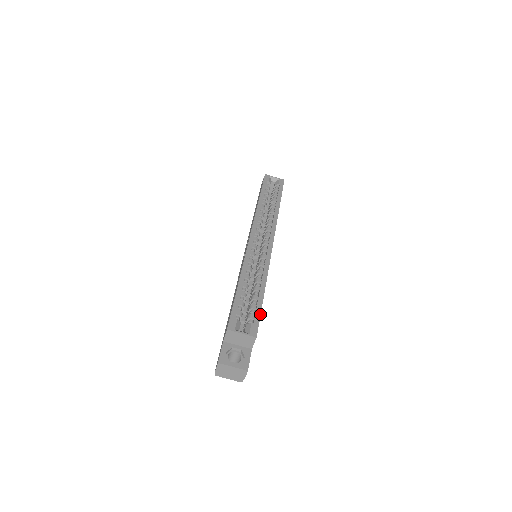
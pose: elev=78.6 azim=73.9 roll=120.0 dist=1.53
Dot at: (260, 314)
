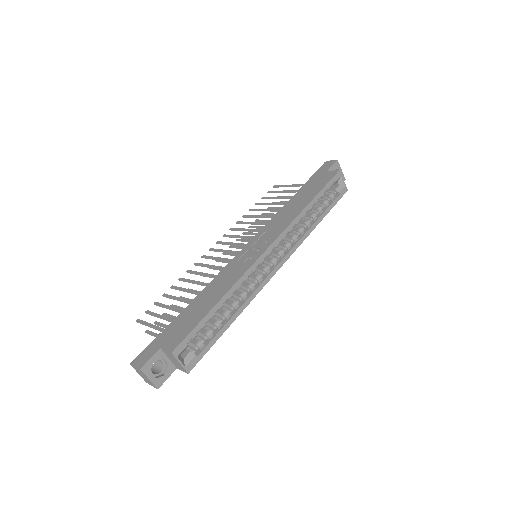
Dot at: (209, 349)
